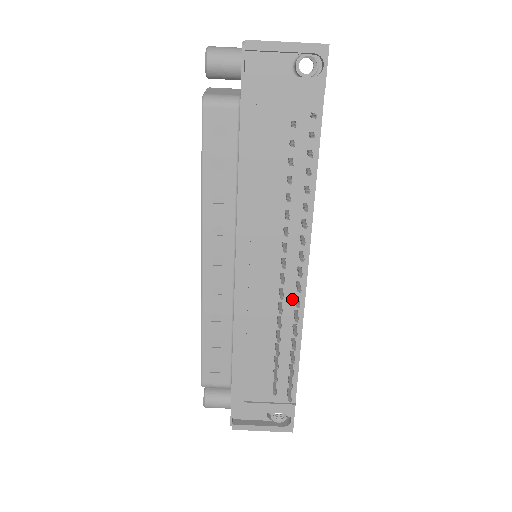
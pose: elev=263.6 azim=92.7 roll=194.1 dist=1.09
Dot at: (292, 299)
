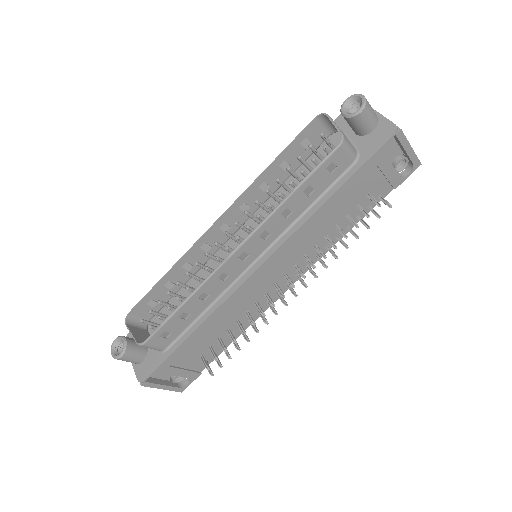
Dot at: (266, 302)
